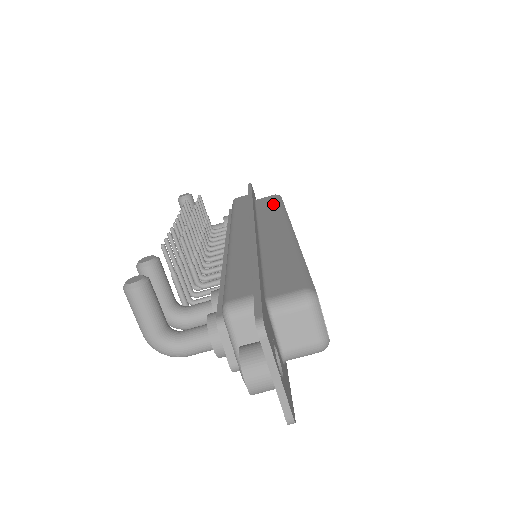
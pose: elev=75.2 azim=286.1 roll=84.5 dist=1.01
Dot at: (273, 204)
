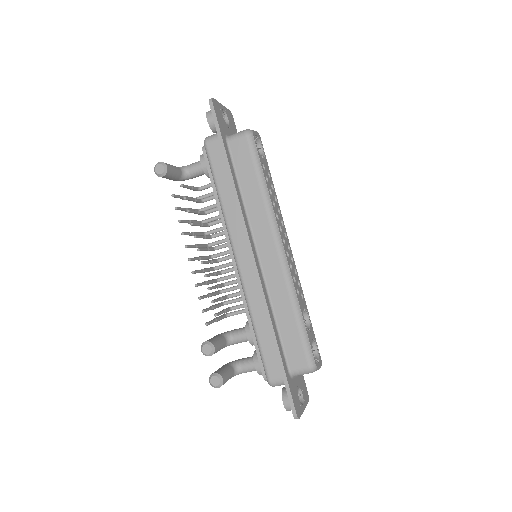
Dot at: (252, 175)
